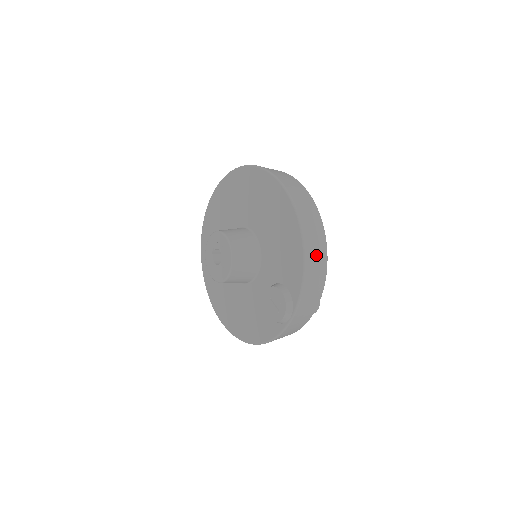
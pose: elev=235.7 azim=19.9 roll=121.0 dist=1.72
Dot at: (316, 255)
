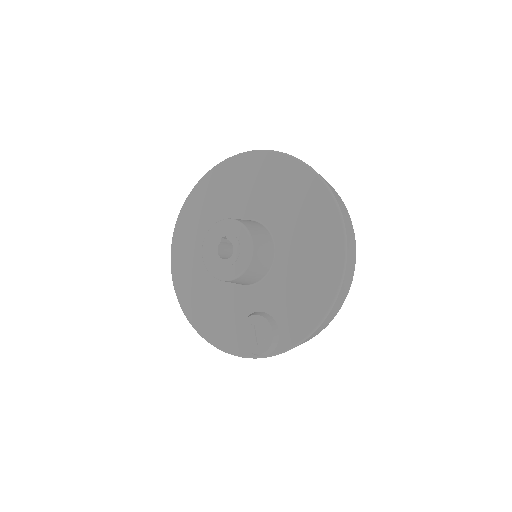
Dot at: (327, 321)
